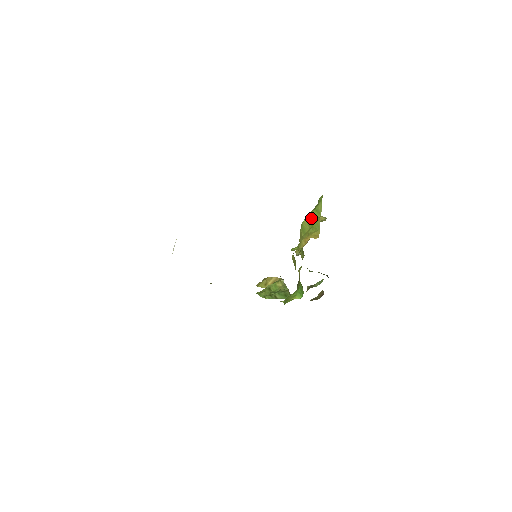
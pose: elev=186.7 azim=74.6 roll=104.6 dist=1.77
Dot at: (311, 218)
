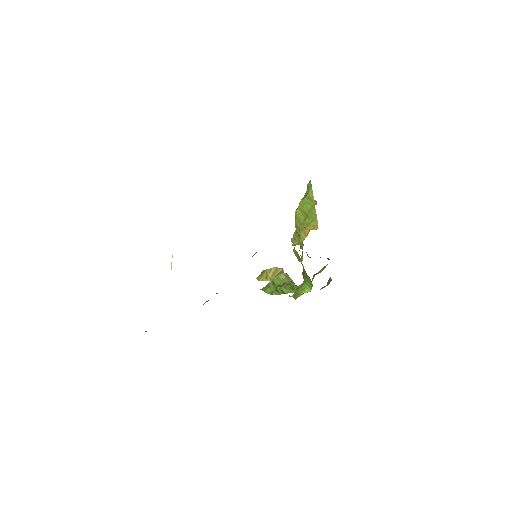
Dot at: (304, 207)
